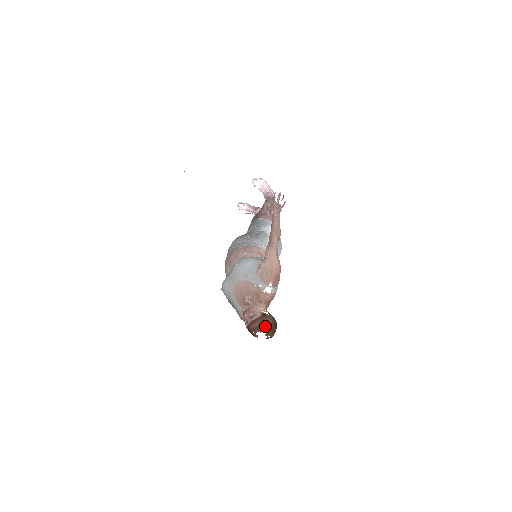
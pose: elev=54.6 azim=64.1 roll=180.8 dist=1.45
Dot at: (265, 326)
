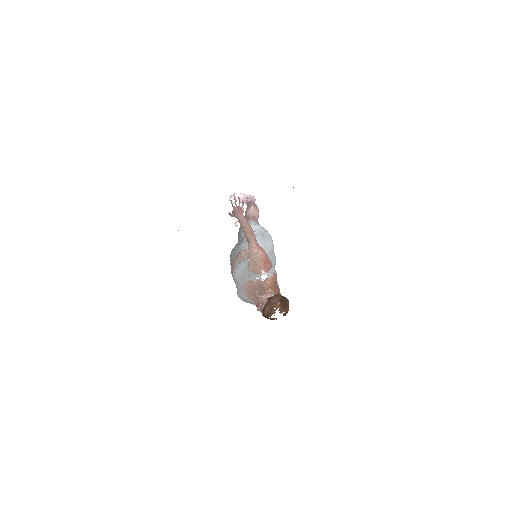
Dot at: (274, 307)
